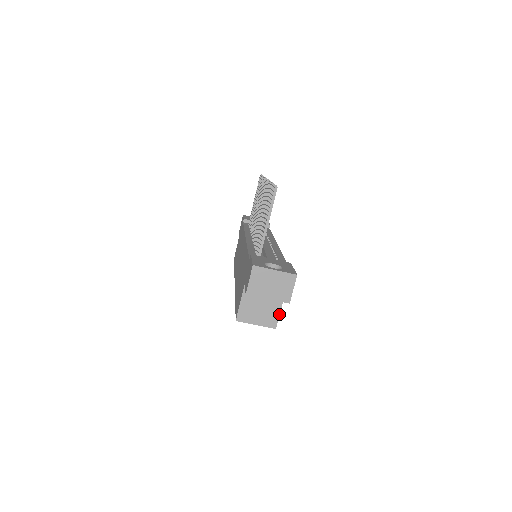
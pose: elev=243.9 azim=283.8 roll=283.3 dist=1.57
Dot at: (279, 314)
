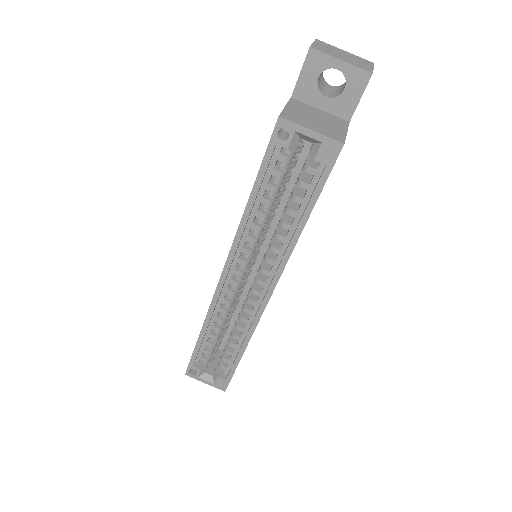
Dot at: (345, 134)
